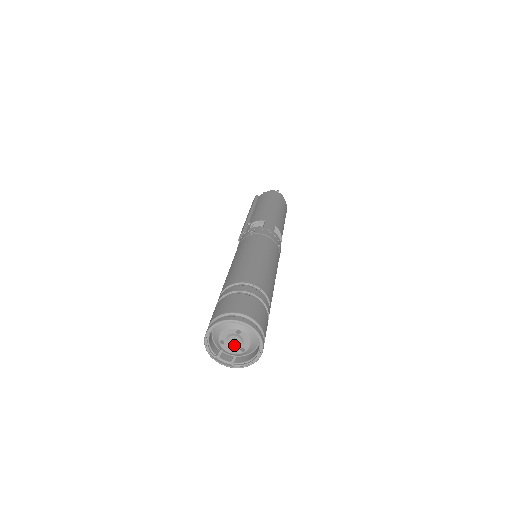
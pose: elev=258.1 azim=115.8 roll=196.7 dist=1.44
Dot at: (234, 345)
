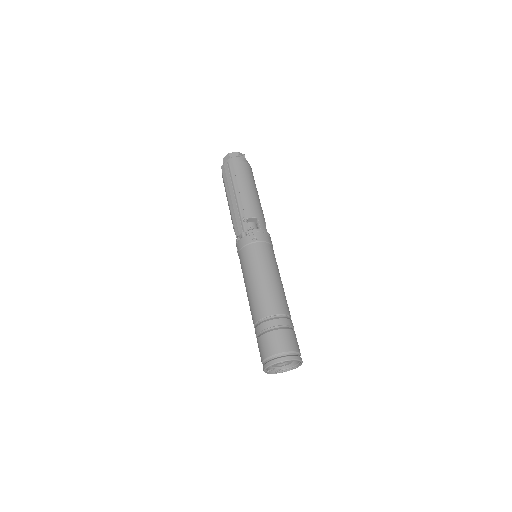
Dot at: (280, 364)
